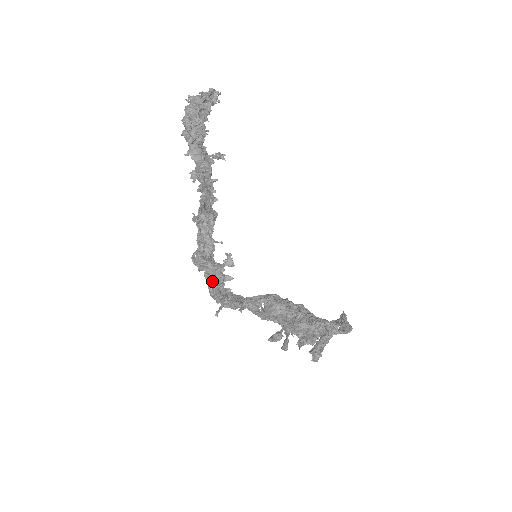
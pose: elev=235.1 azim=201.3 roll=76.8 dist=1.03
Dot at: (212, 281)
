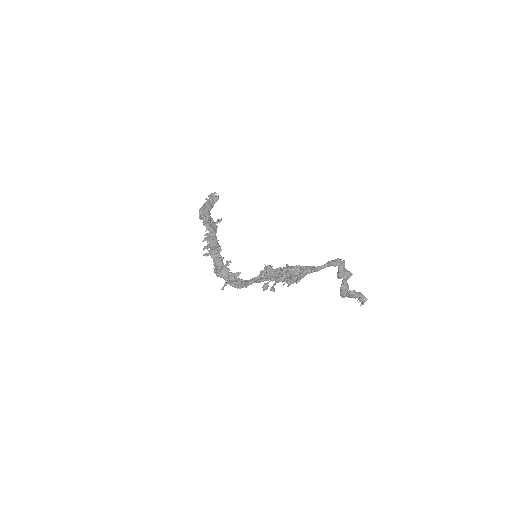
Dot at: (226, 279)
